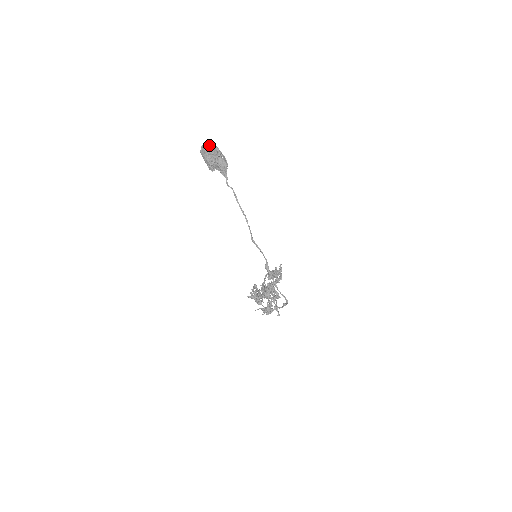
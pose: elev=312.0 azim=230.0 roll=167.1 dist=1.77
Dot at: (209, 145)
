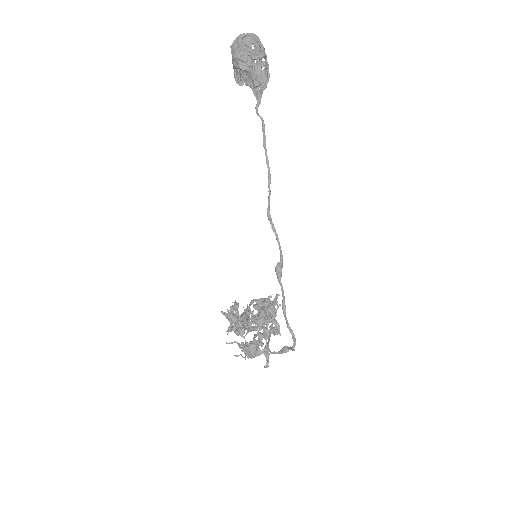
Dot at: (250, 39)
